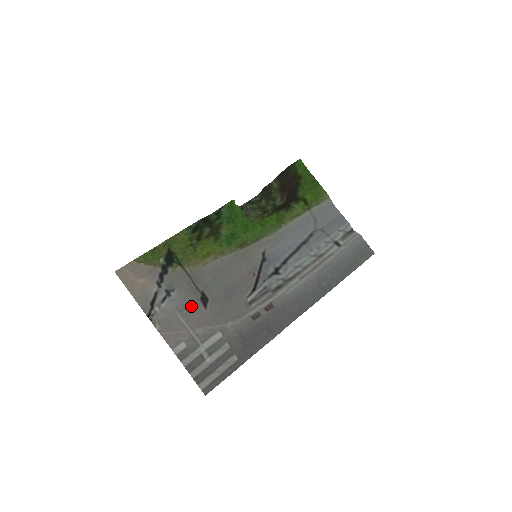
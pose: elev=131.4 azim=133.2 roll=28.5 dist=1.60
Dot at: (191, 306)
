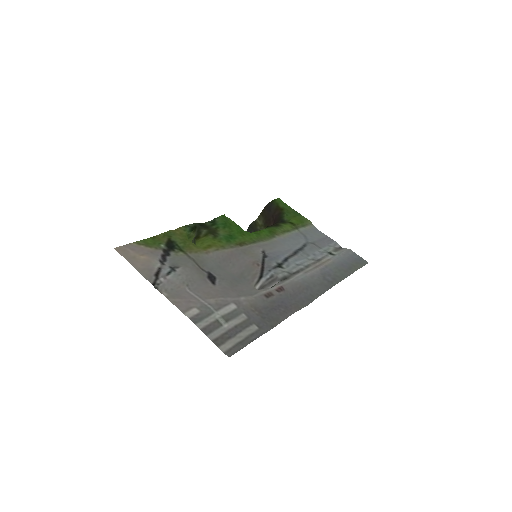
Dot at: (198, 282)
